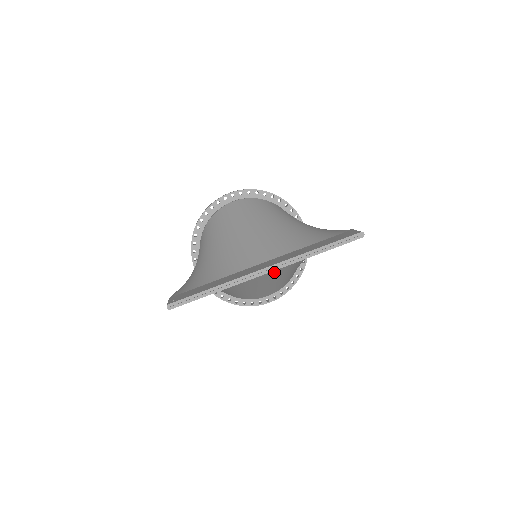
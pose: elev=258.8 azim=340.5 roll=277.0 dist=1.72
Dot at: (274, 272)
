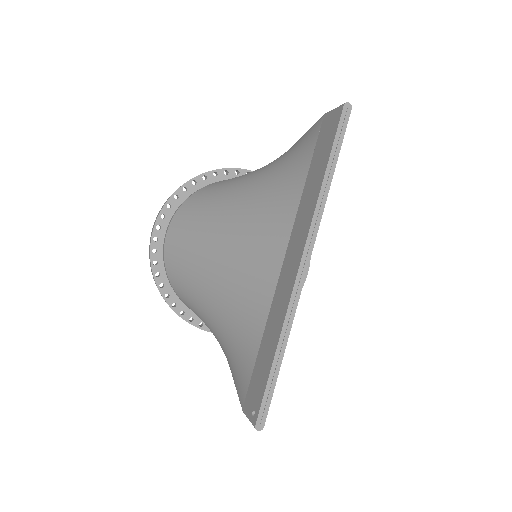
Dot at: occluded
